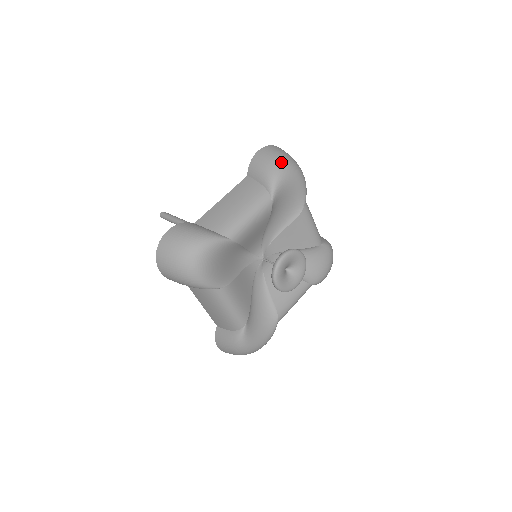
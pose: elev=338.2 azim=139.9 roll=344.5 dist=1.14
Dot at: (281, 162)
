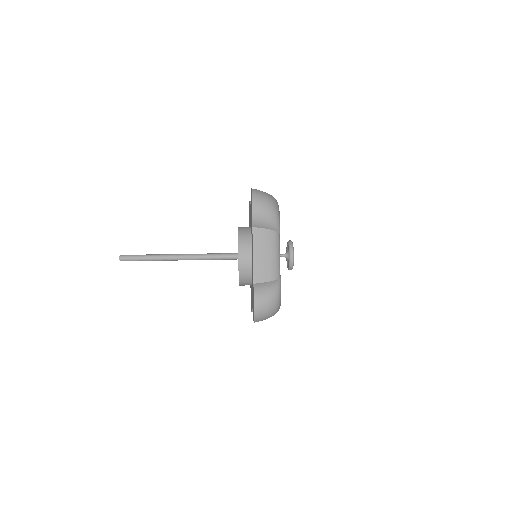
Dot at: (273, 208)
